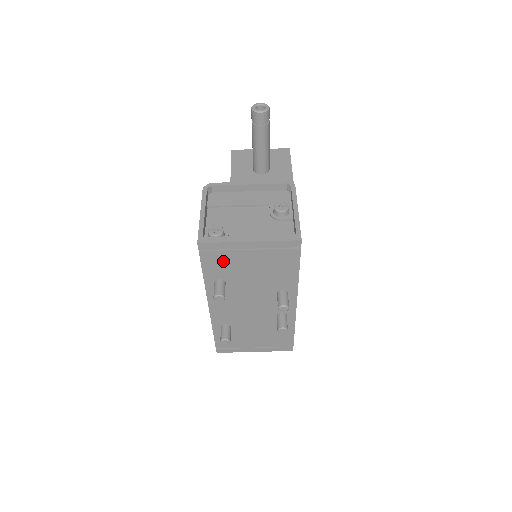
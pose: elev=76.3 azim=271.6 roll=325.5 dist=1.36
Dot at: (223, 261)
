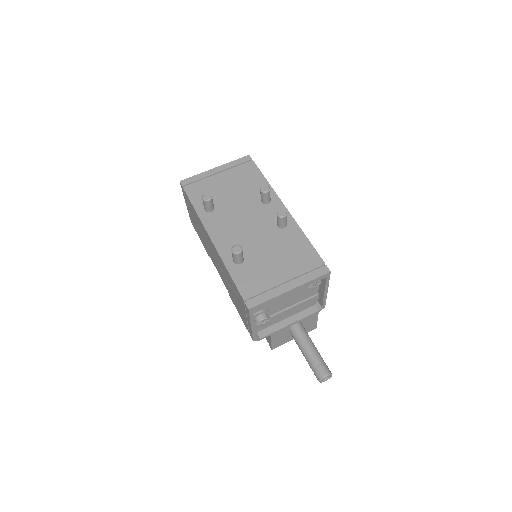
Dot at: (203, 189)
